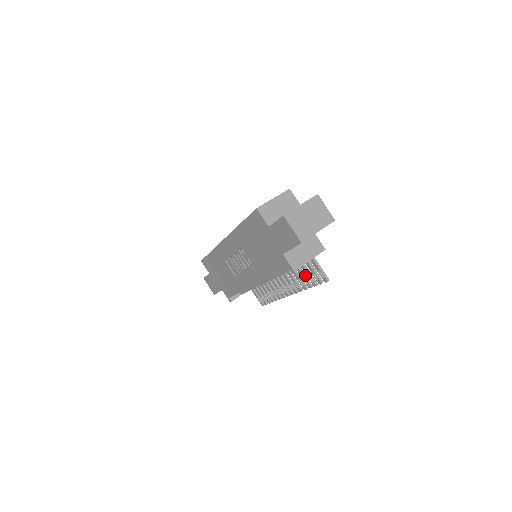
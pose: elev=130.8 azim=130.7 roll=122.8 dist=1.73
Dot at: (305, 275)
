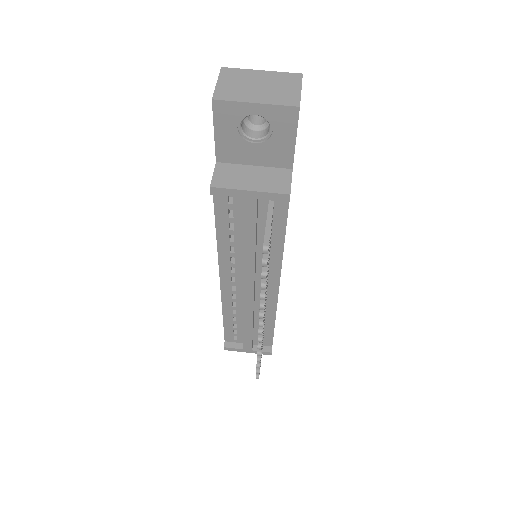
Dot at: occluded
